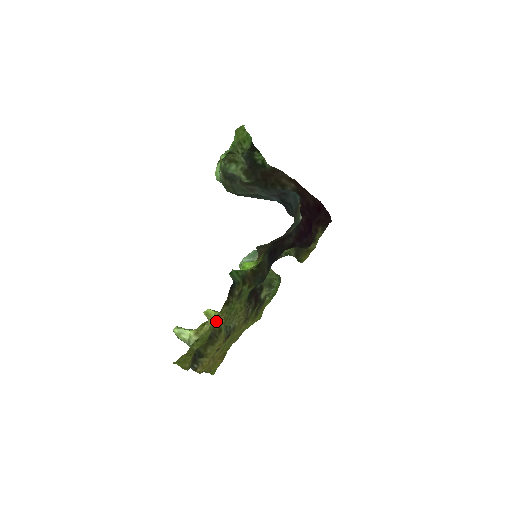
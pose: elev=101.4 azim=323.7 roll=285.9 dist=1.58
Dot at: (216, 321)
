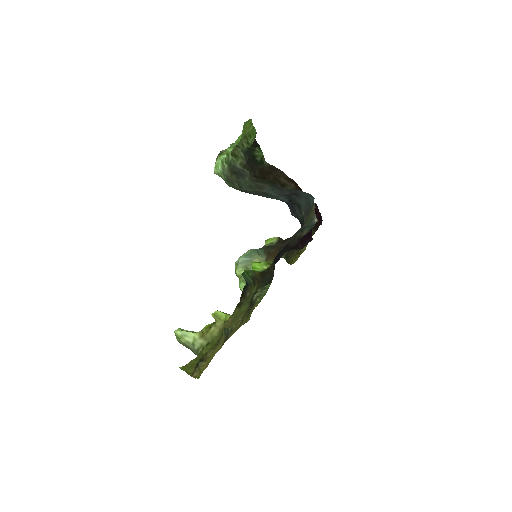
Dot at: occluded
